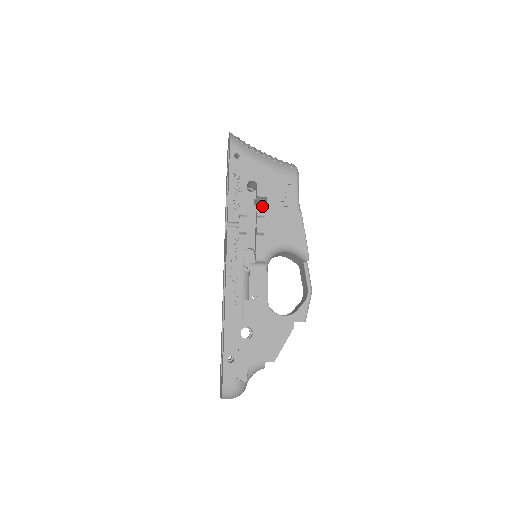
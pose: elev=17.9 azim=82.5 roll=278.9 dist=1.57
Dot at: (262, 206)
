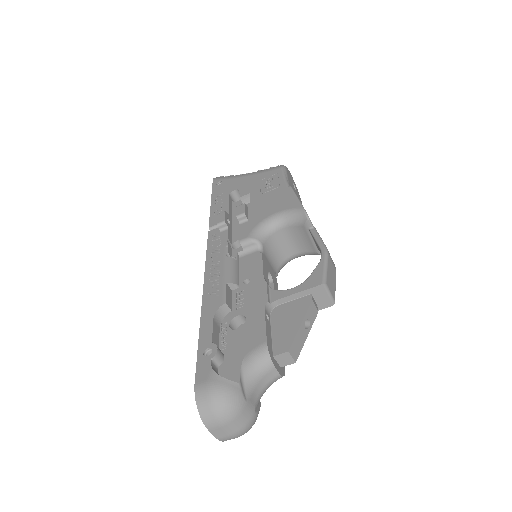
Dot at: occluded
